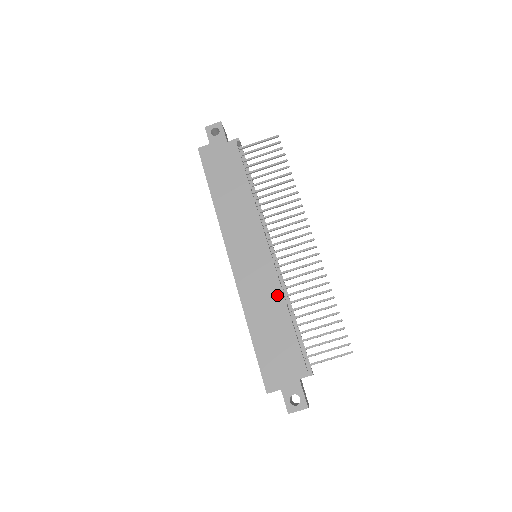
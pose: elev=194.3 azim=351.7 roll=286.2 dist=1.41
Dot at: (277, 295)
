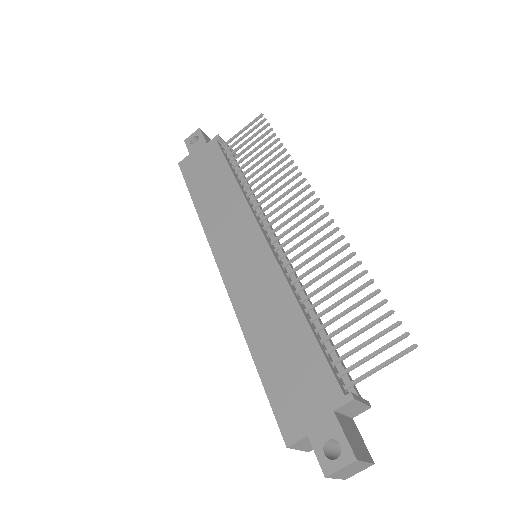
Dot at: (282, 292)
